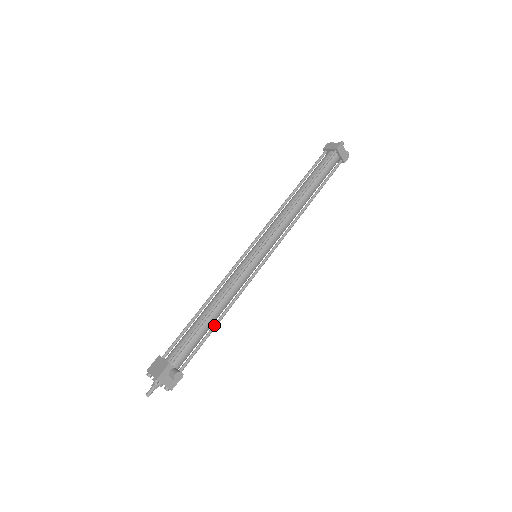
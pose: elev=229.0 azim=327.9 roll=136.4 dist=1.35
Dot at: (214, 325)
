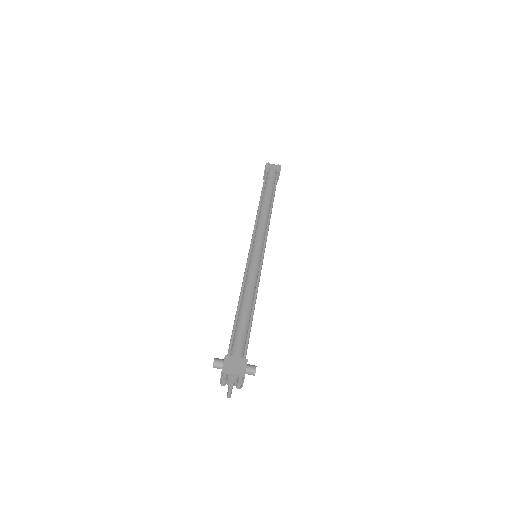
Dot at: occluded
